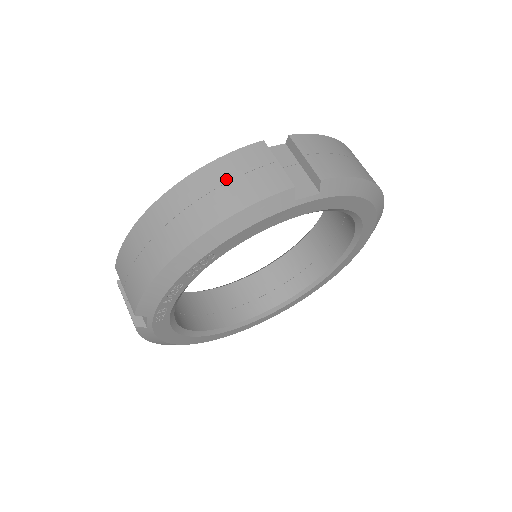
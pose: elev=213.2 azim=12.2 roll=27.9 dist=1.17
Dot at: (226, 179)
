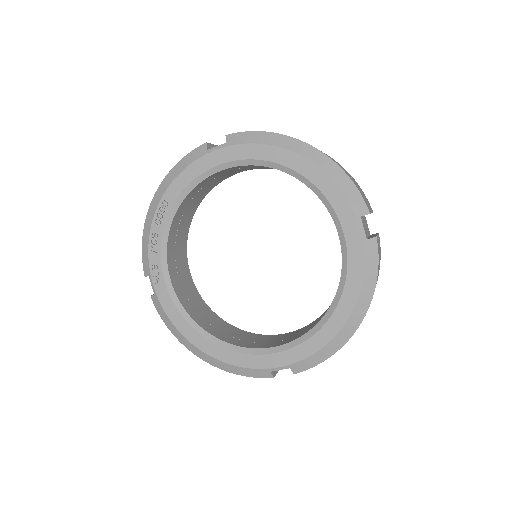
Dot at: occluded
